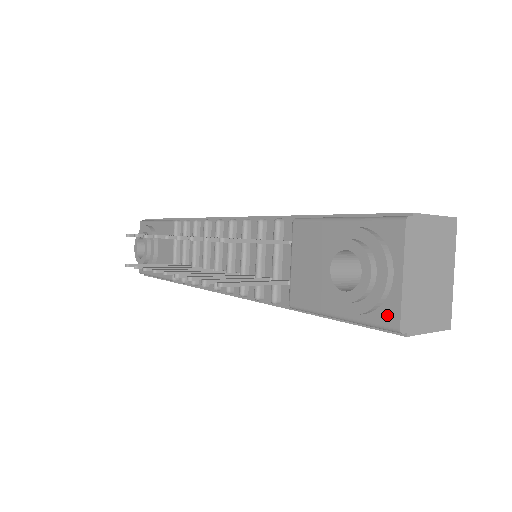
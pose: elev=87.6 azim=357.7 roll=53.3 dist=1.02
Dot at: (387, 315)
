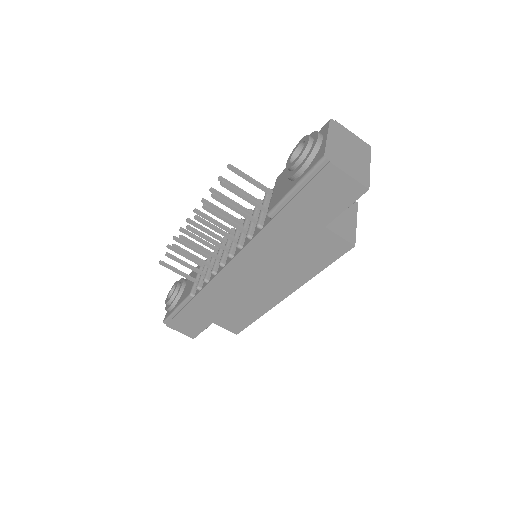
Dot at: (319, 157)
